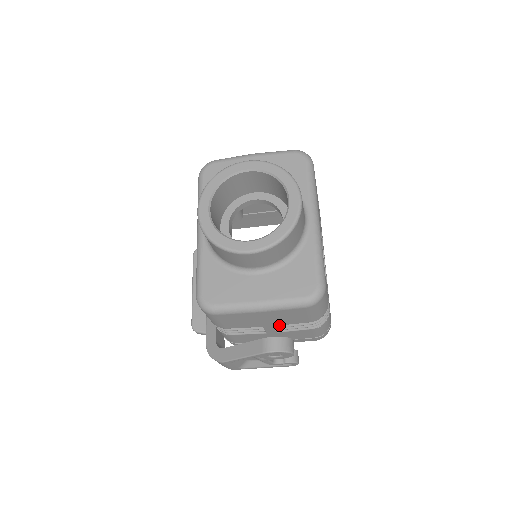
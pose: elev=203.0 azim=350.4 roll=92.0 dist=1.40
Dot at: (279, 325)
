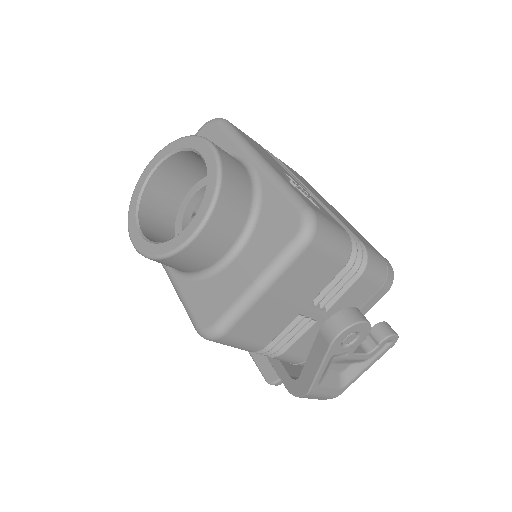
Dot at: (316, 299)
